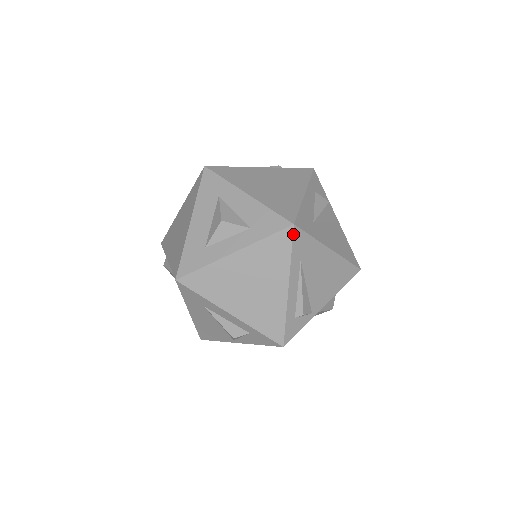
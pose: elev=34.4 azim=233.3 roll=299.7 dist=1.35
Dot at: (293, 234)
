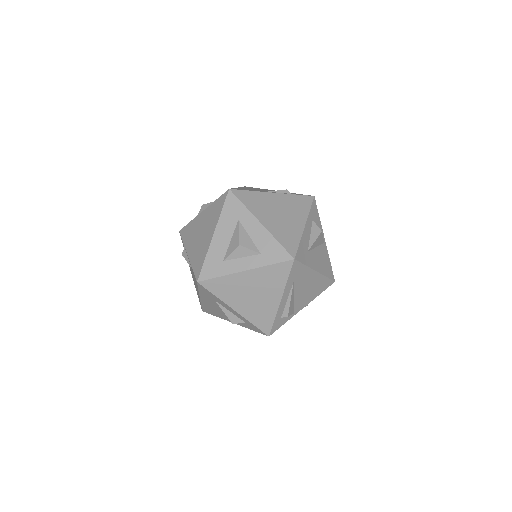
Dot at: (292, 265)
